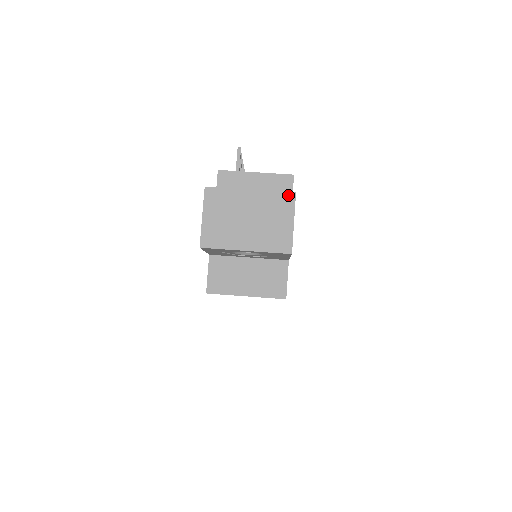
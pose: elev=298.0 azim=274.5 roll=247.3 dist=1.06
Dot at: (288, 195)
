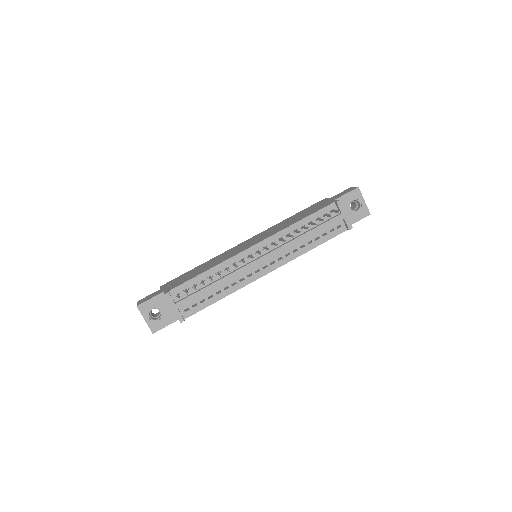
Dot at: (151, 331)
